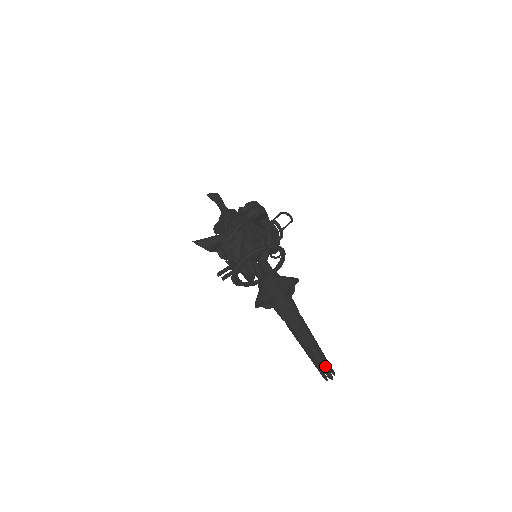
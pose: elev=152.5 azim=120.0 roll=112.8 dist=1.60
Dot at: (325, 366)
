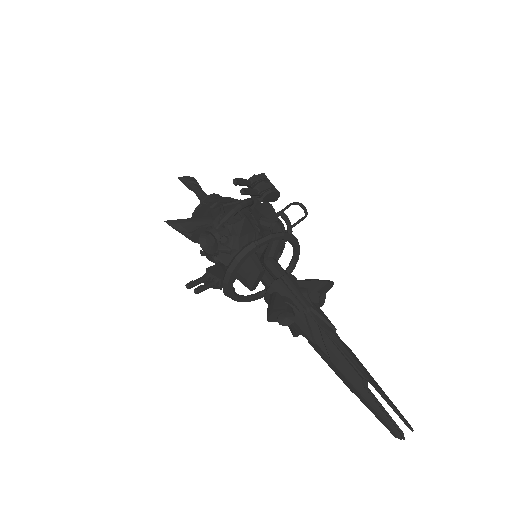
Dot at: (389, 417)
